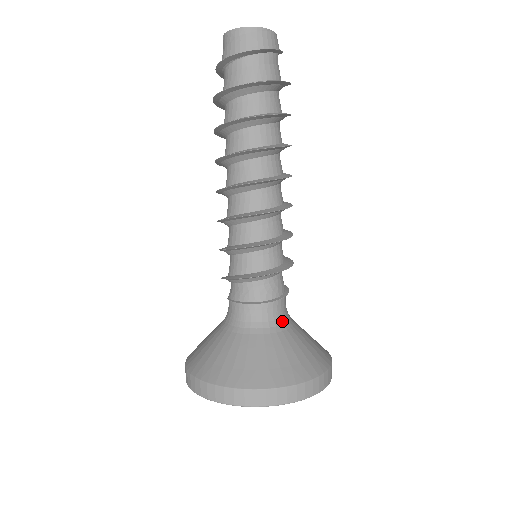
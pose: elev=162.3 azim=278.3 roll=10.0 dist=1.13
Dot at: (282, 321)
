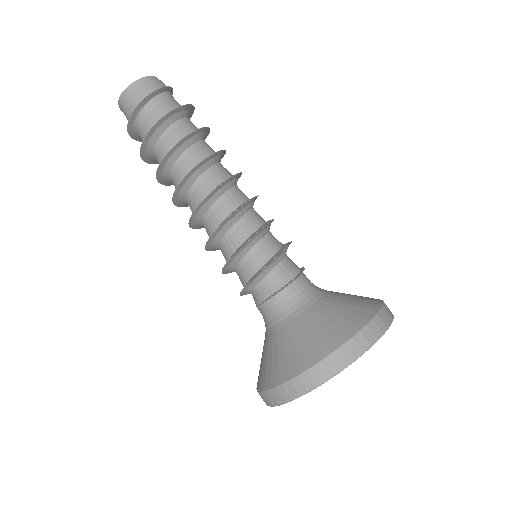
Dot at: (318, 289)
